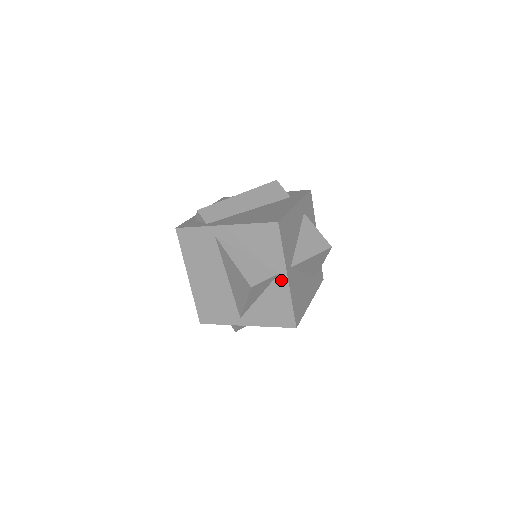
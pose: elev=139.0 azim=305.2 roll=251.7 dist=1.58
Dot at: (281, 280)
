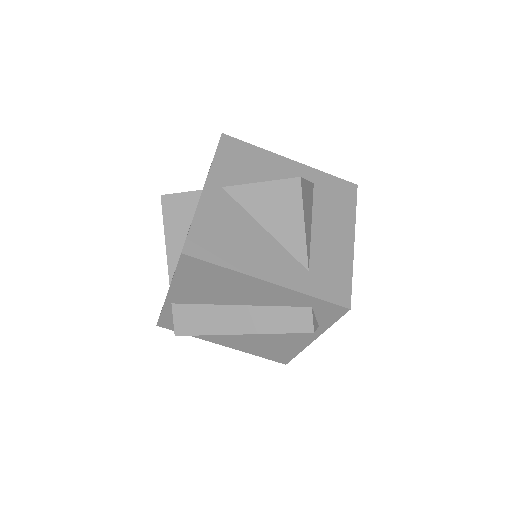
Dot at: occluded
